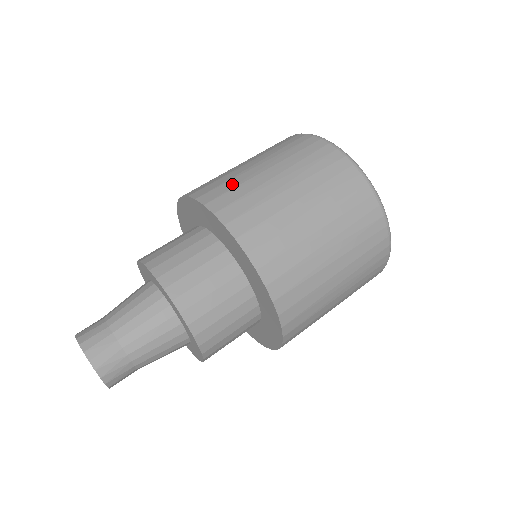
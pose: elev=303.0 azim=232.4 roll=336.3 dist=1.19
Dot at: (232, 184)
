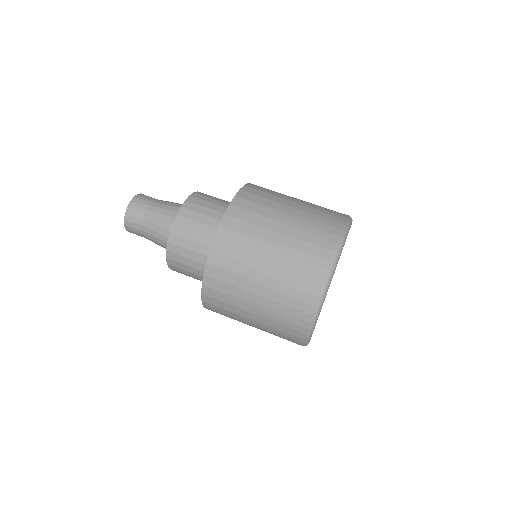
Dot at: occluded
